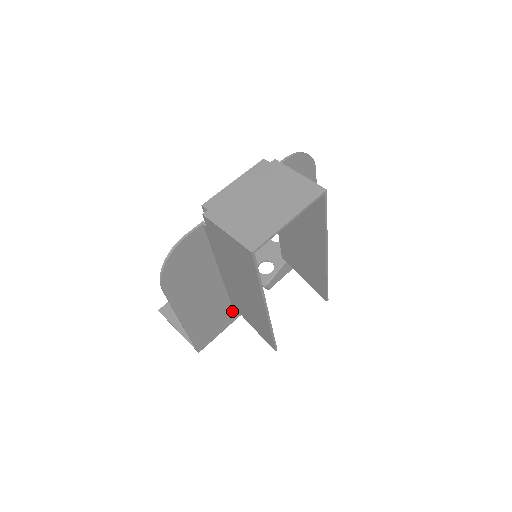
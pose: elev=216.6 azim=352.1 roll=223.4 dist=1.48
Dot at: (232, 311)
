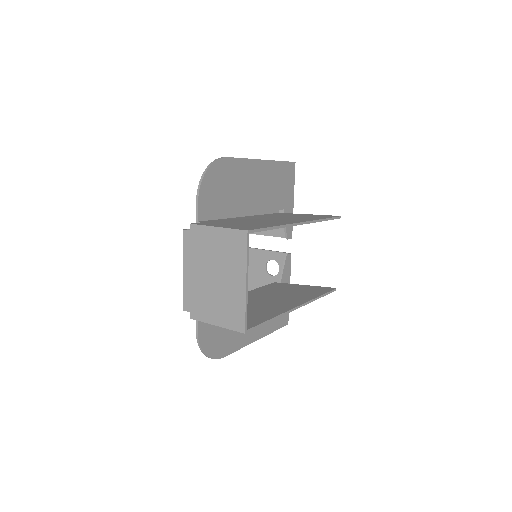
Dot at: occluded
